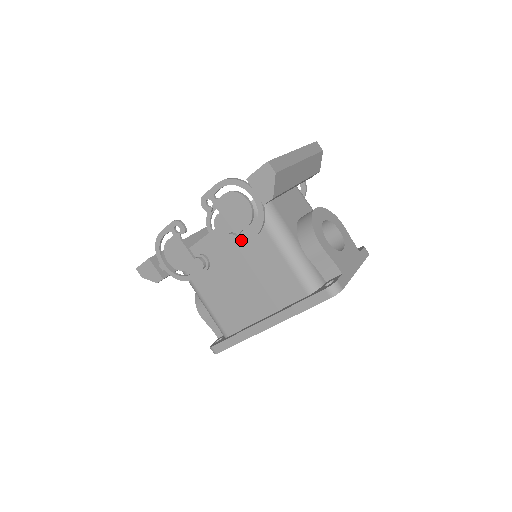
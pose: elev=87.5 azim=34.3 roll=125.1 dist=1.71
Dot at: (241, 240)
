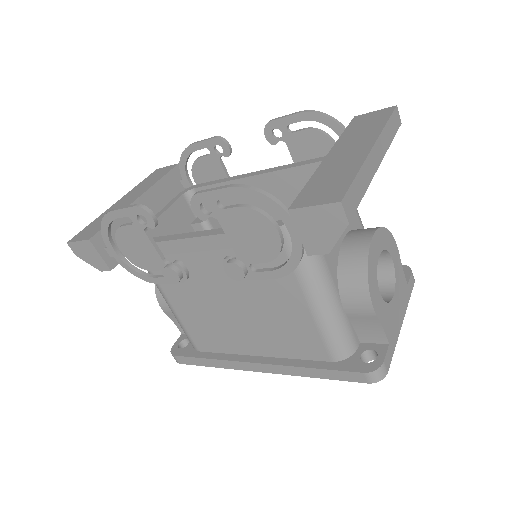
Dot at: (250, 273)
